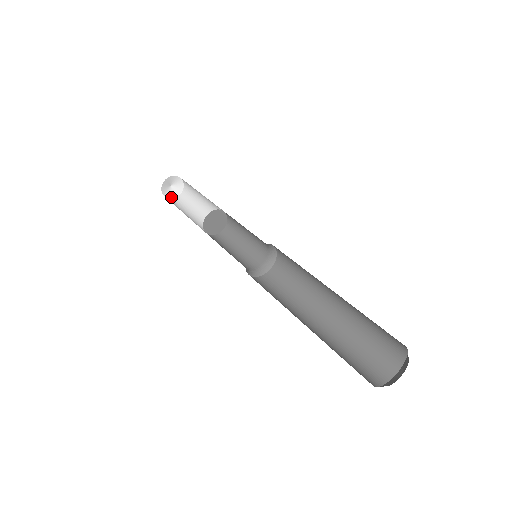
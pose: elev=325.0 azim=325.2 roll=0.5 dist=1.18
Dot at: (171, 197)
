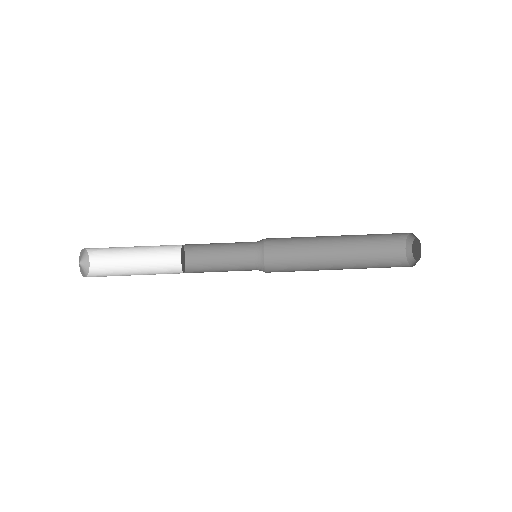
Dot at: (88, 262)
